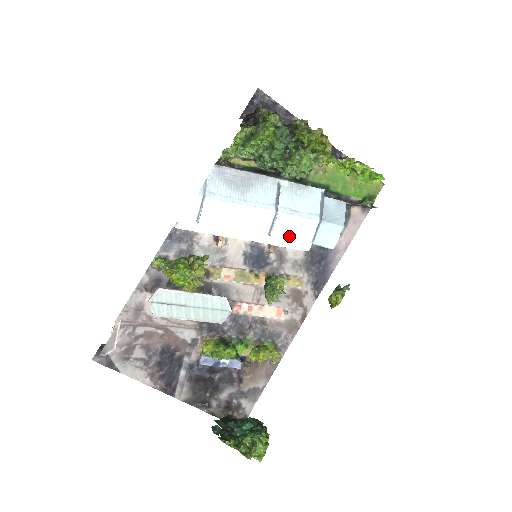
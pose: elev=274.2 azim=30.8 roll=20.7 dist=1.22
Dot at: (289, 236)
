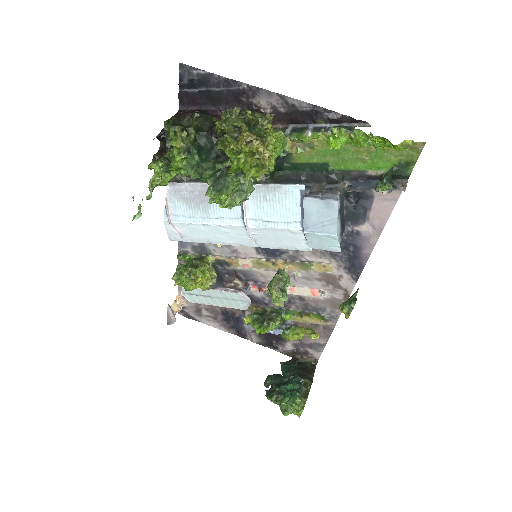
Dot at: (277, 242)
